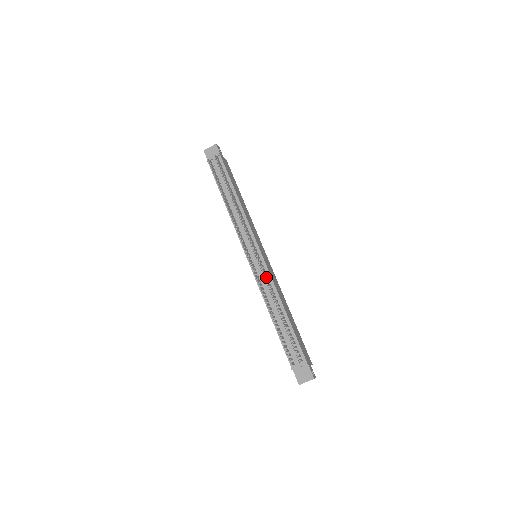
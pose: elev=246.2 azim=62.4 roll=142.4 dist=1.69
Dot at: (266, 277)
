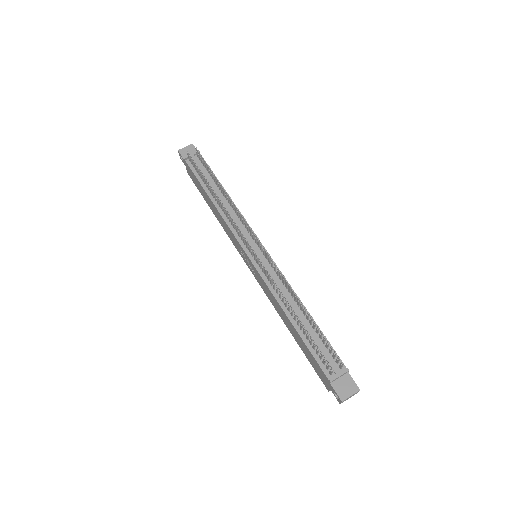
Dot at: (278, 271)
